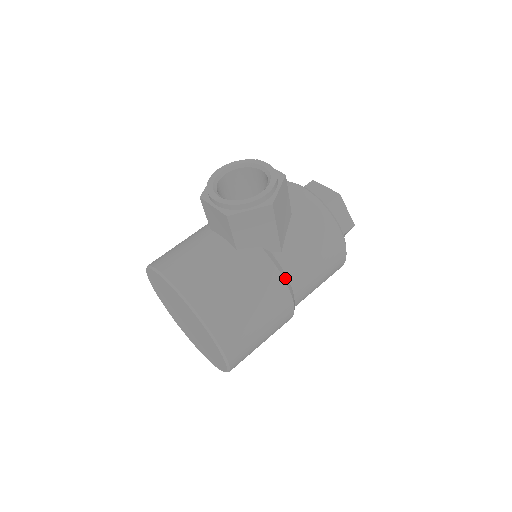
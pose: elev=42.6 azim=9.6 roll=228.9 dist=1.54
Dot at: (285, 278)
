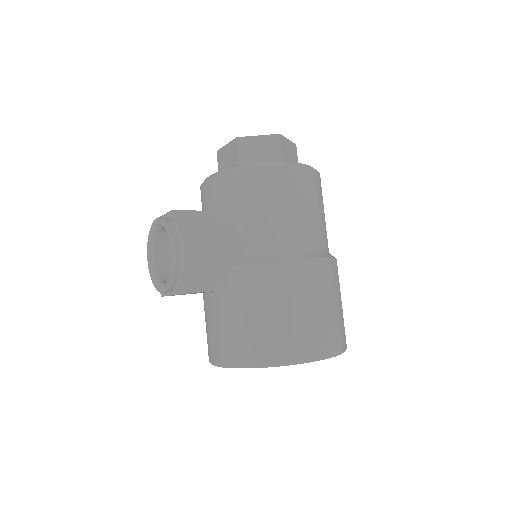
Dot at: (276, 258)
